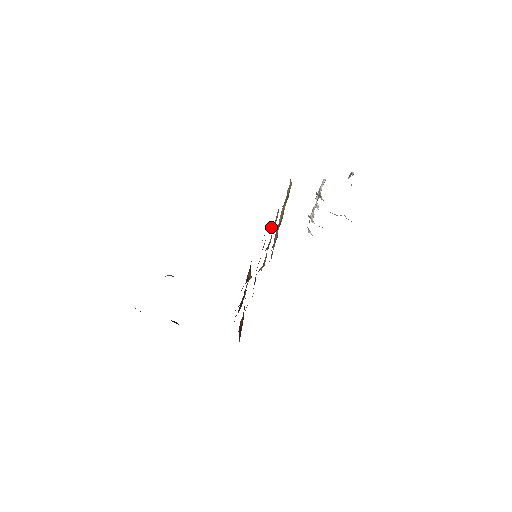
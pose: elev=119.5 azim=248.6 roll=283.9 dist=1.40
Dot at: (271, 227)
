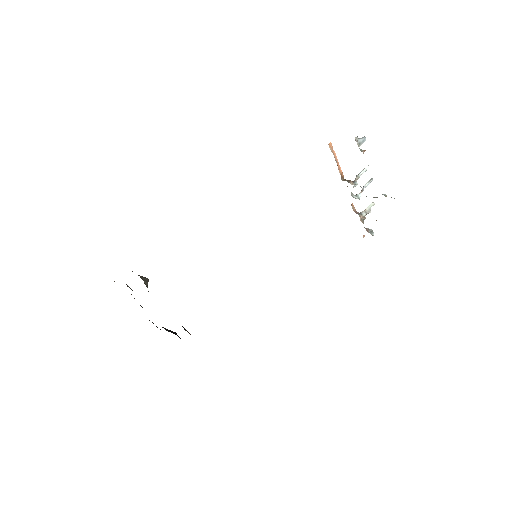
Dot at: occluded
